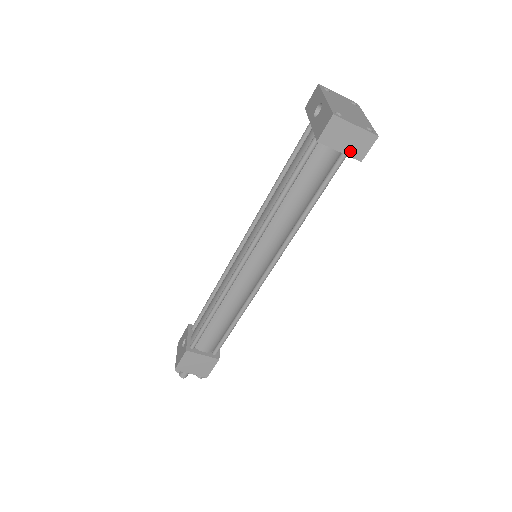
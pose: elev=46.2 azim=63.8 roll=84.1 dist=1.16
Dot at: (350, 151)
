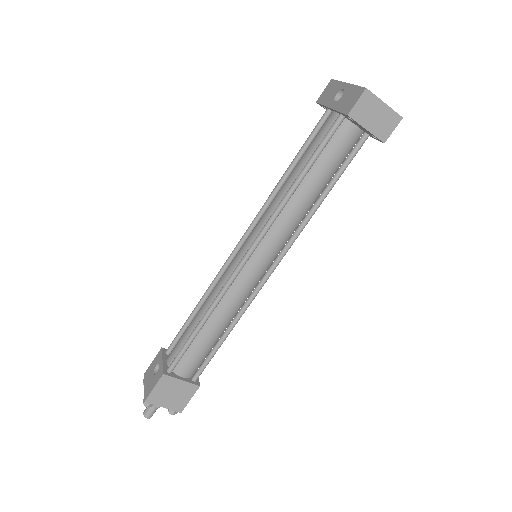
Dot at: (376, 130)
